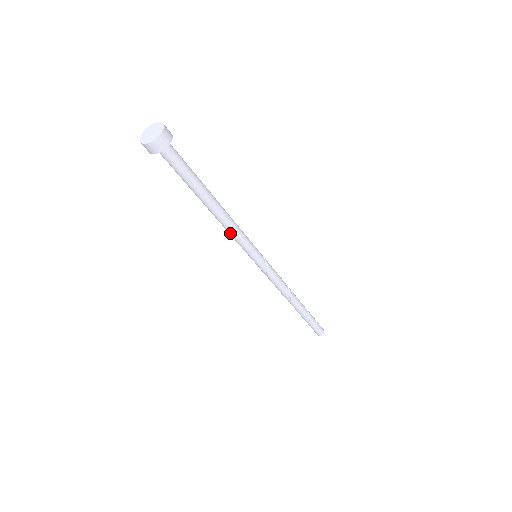
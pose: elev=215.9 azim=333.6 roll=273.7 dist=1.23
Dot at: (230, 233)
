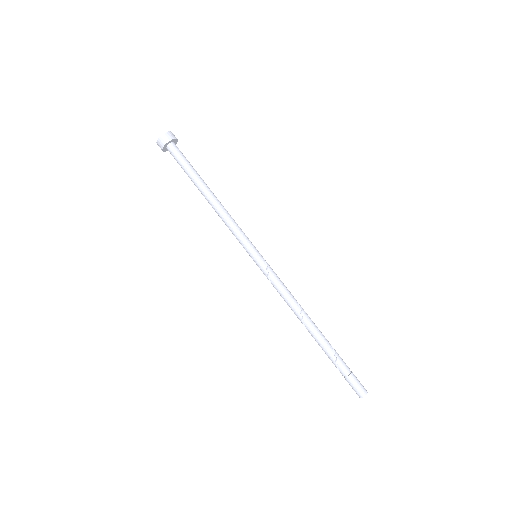
Dot at: (226, 224)
